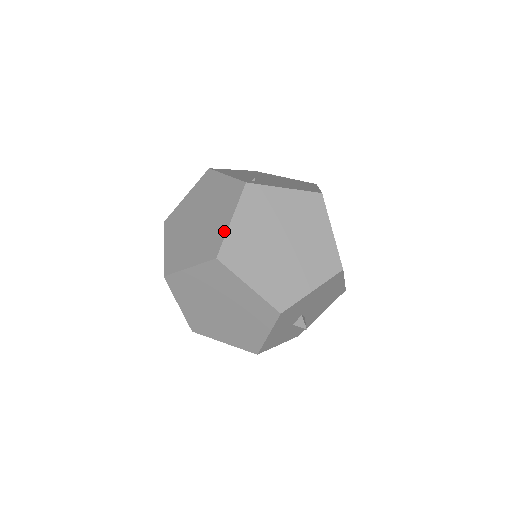
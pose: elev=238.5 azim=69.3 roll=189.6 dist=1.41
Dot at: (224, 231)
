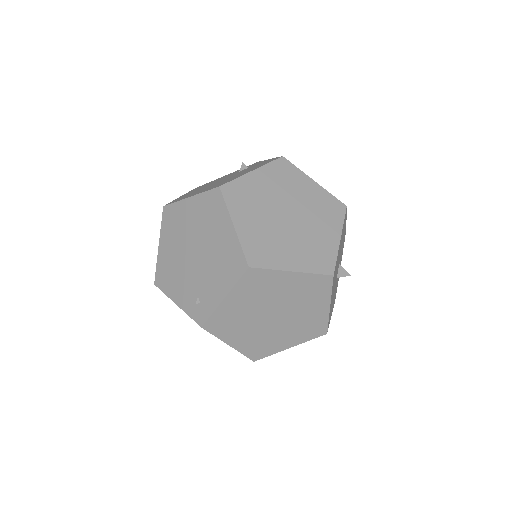
Dot at: (235, 349)
